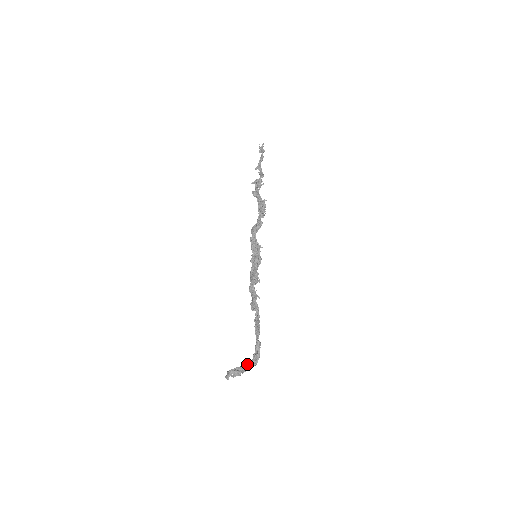
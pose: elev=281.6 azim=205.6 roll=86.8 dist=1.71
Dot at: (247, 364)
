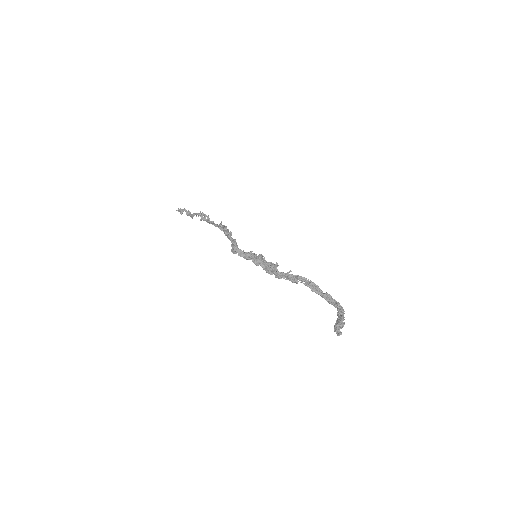
Dot at: (338, 315)
